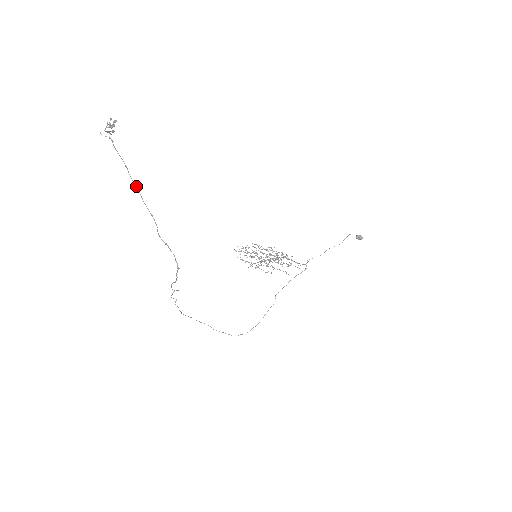
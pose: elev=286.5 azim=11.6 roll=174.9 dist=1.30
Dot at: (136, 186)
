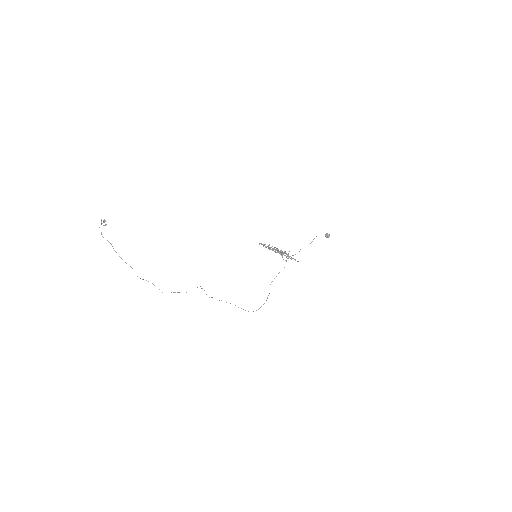
Dot at: occluded
